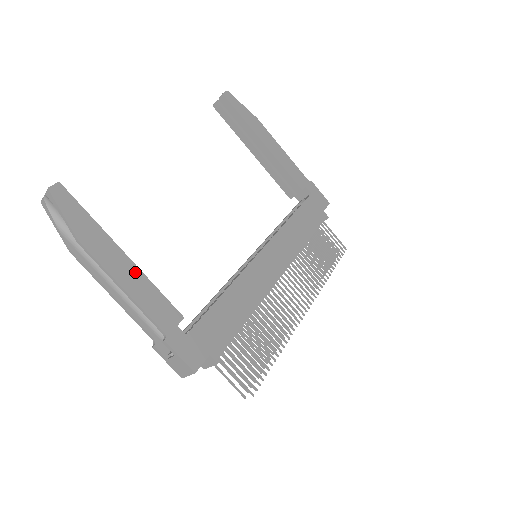
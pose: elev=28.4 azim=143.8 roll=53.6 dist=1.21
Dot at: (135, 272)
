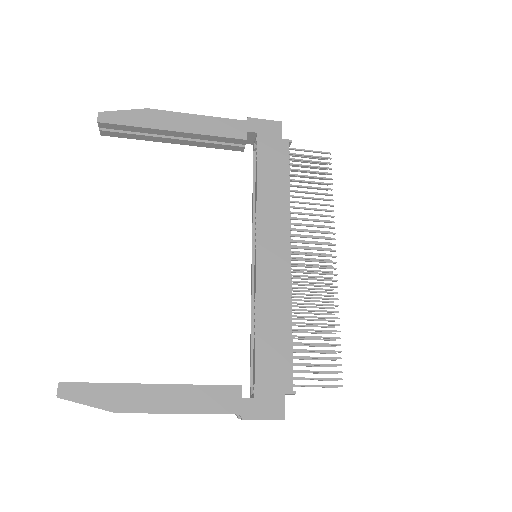
Dot at: (176, 391)
